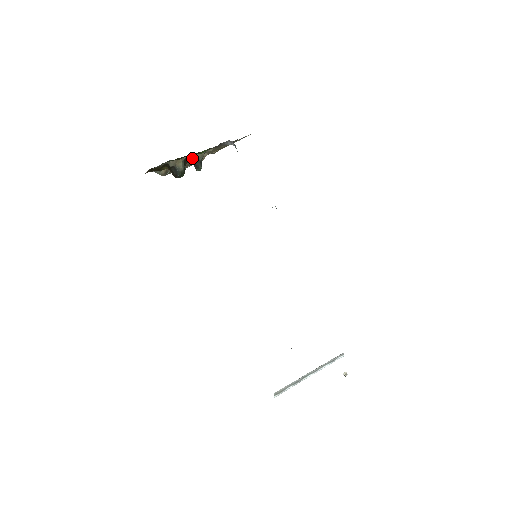
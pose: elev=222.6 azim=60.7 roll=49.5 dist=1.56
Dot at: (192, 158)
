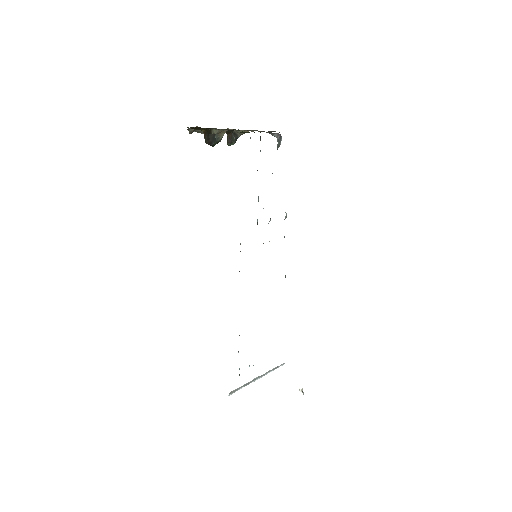
Dot at: occluded
